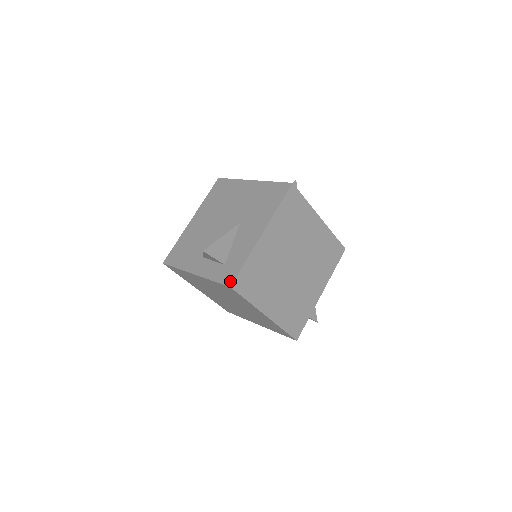
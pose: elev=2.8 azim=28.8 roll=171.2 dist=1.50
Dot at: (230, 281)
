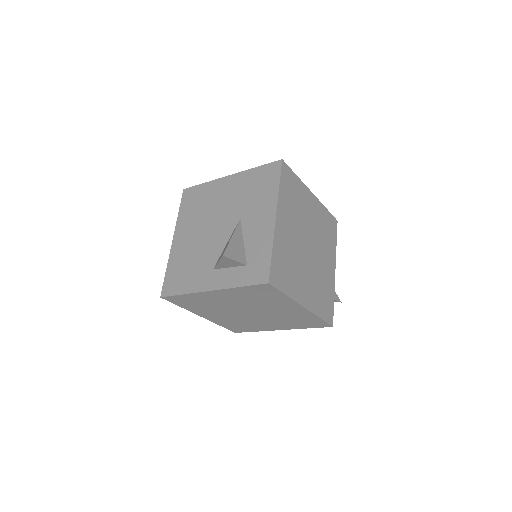
Dot at: (265, 277)
